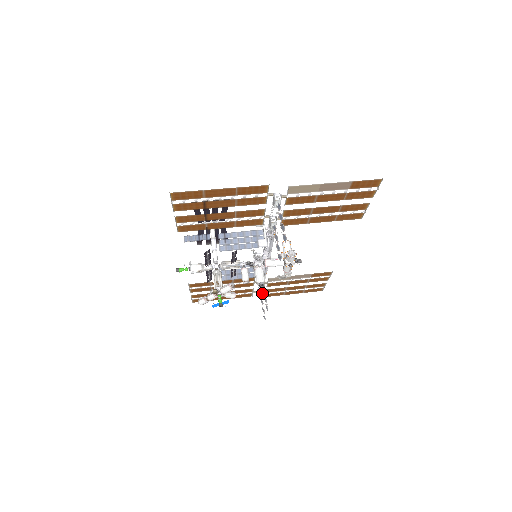
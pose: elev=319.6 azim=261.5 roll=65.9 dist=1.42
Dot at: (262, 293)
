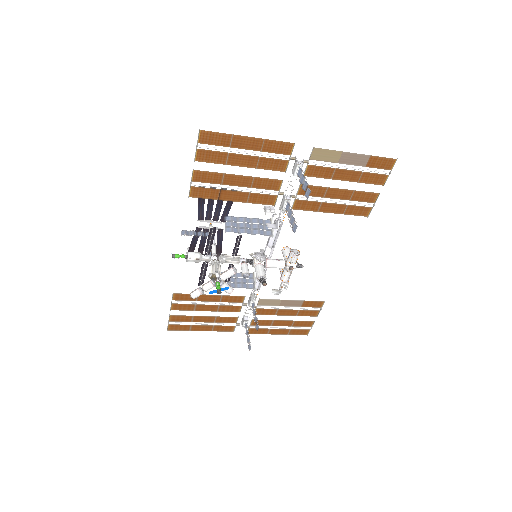
Dot at: occluded
